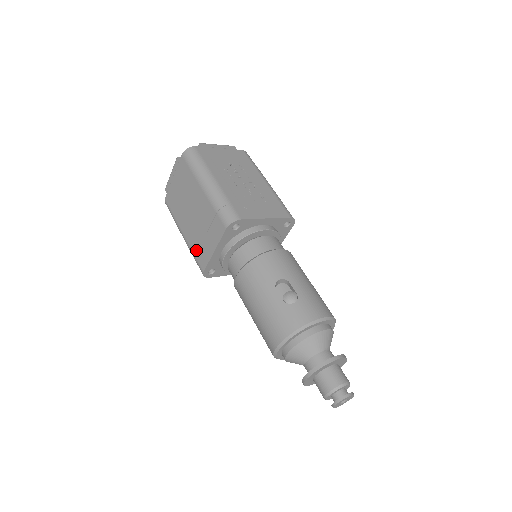
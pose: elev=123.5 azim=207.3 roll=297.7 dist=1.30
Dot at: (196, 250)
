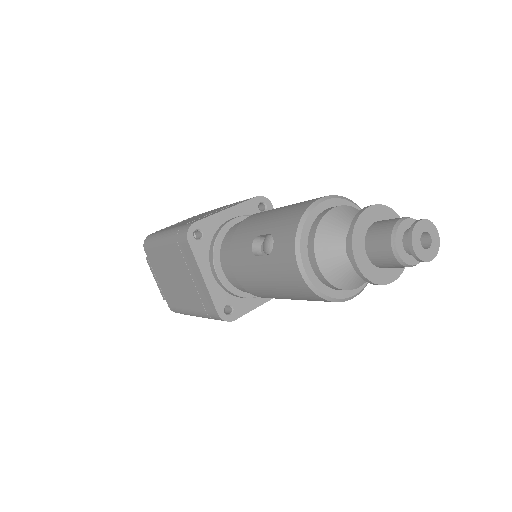
Dot at: (190, 222)
